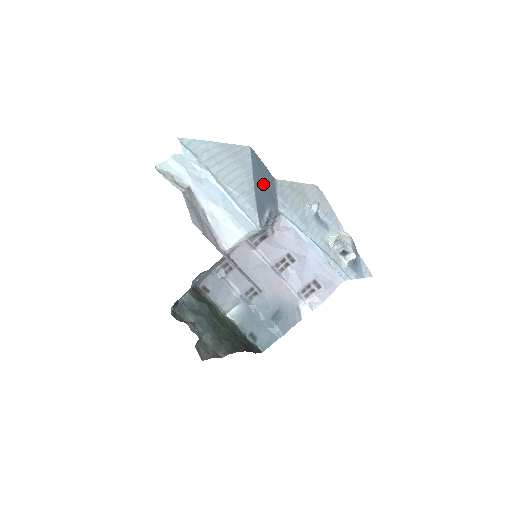
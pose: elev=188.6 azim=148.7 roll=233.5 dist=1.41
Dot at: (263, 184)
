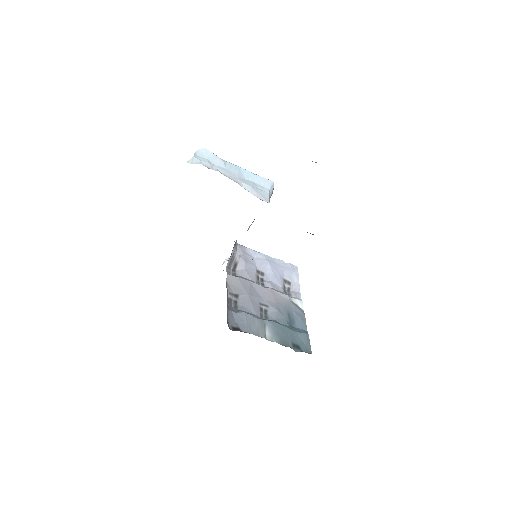
Dot at: occluded
